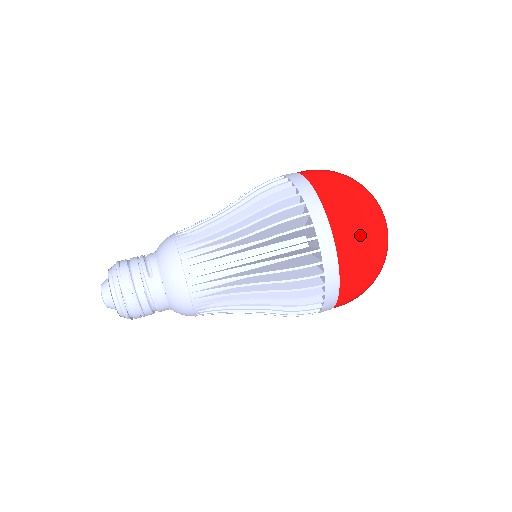
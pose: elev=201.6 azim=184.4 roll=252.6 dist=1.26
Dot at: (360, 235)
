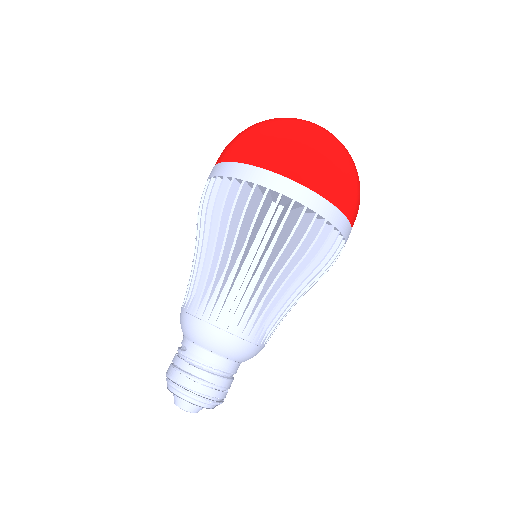
Dot at: (262, 140)
